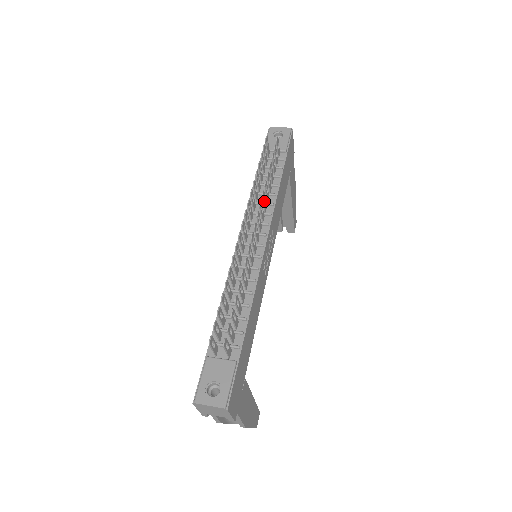
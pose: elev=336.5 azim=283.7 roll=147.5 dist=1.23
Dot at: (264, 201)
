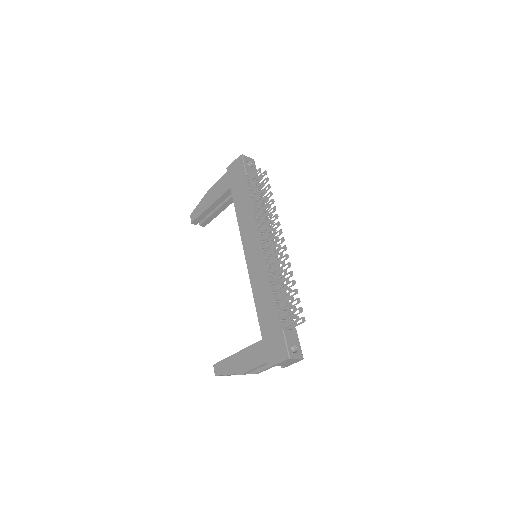
Dot at: occluded
